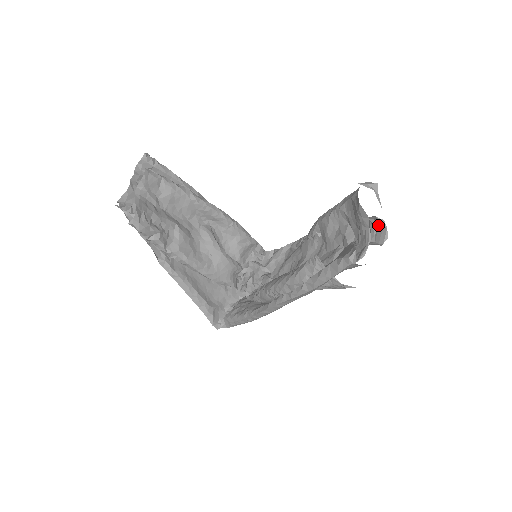
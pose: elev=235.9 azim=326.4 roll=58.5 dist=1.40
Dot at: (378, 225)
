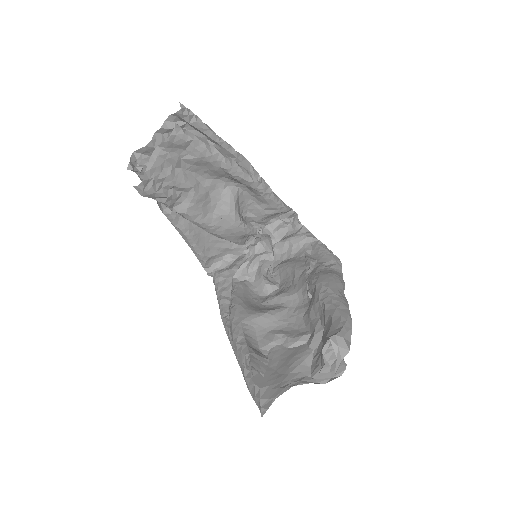
Dot at: occluded
